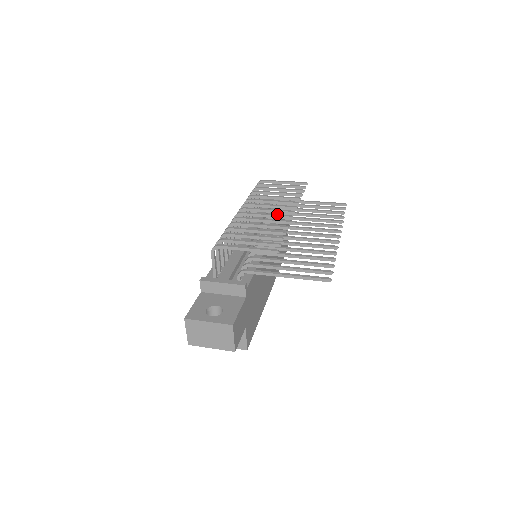
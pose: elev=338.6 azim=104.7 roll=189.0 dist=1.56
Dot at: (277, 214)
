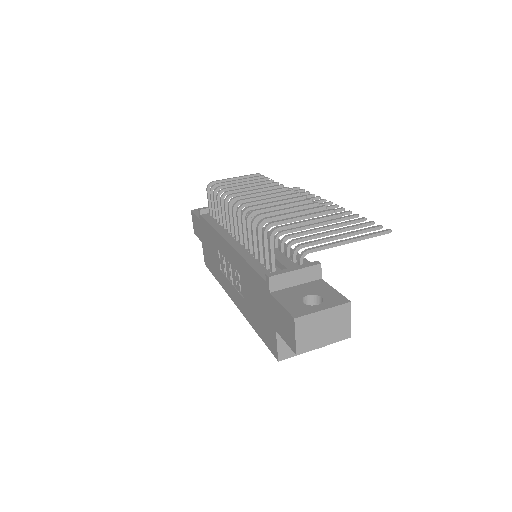
Dot at: (283, 195)
